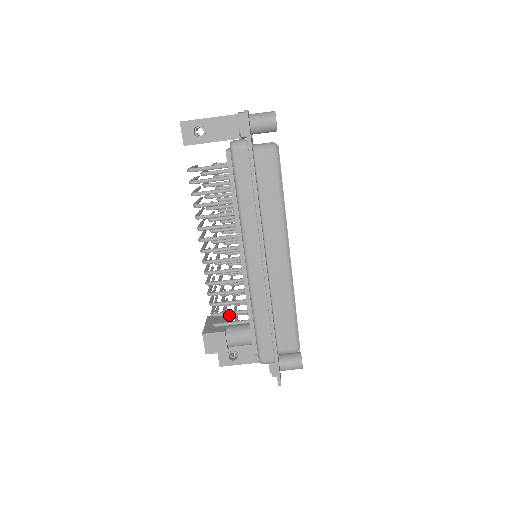
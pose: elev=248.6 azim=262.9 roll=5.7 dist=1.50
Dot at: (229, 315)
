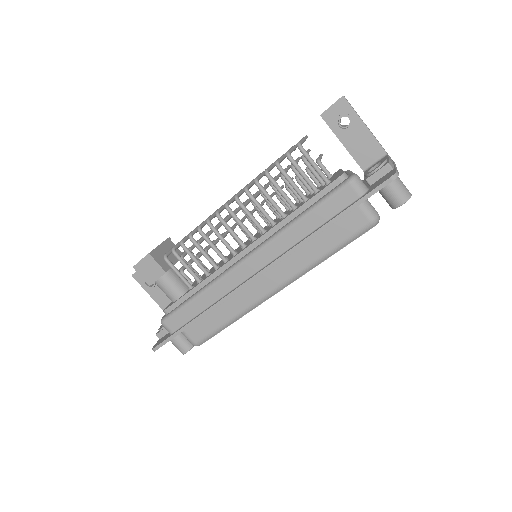
Dot at: occluded
